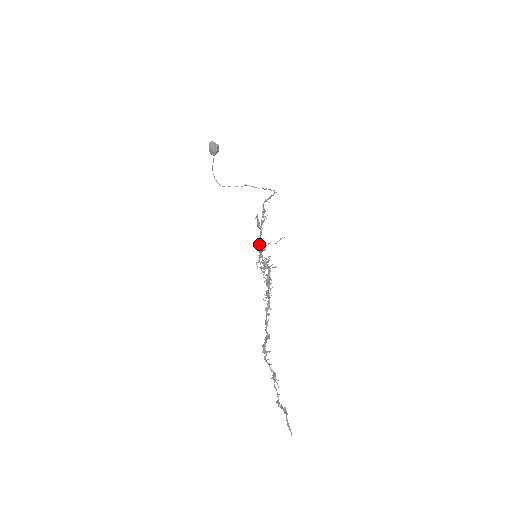
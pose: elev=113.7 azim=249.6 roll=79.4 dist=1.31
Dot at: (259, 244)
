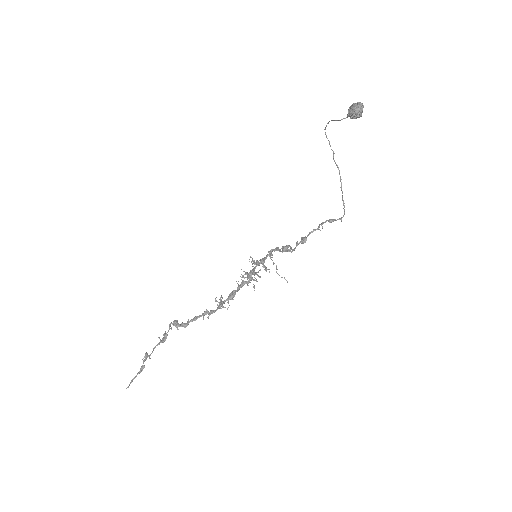
Dot at: (270, 252)
